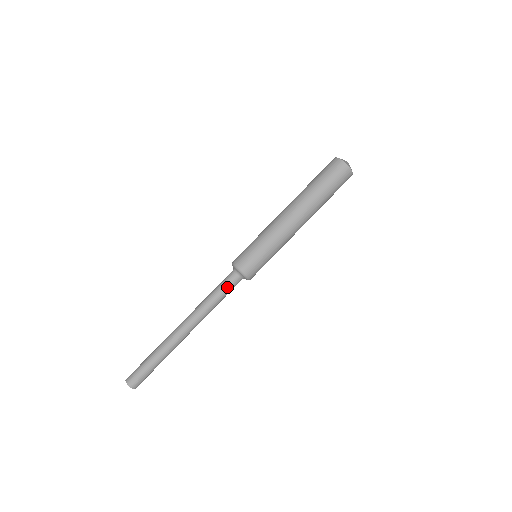
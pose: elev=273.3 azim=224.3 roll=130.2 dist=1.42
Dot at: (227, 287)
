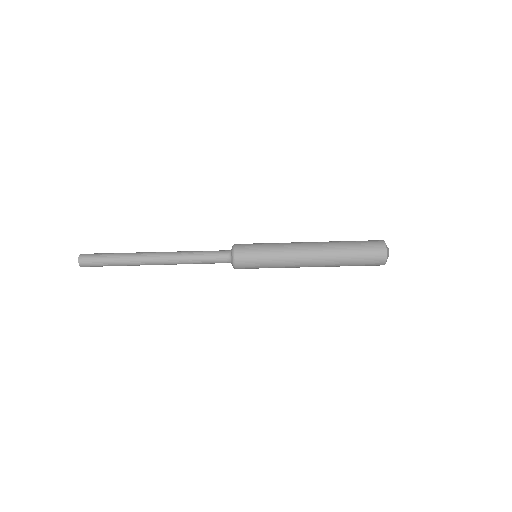
Dot at: (214, 263)
